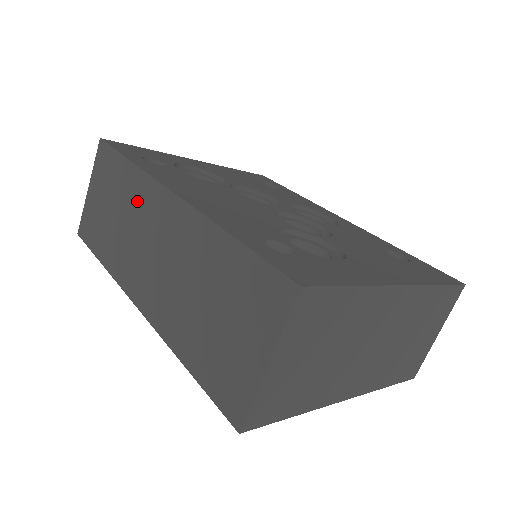
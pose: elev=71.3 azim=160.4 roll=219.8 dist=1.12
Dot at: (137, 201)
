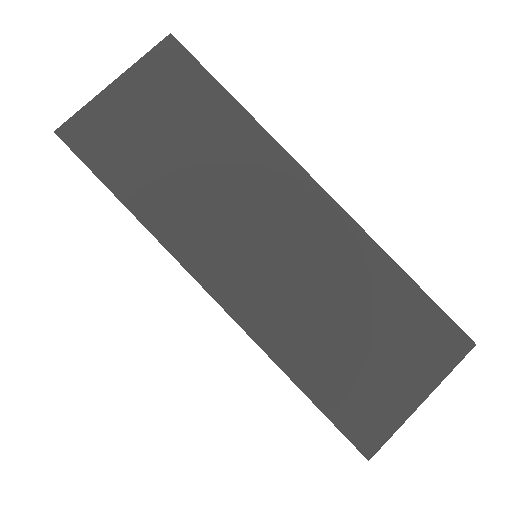
Dot at: (246, 163)
